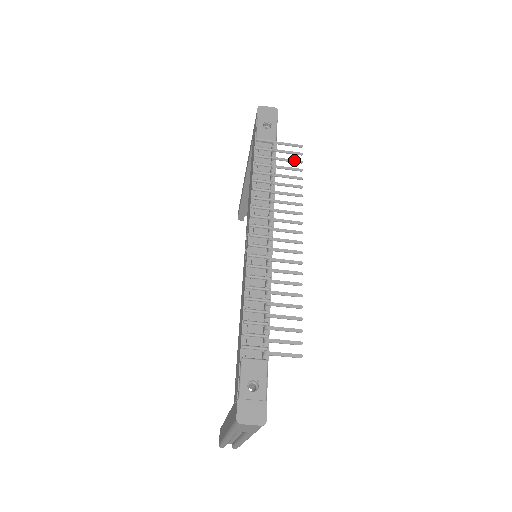
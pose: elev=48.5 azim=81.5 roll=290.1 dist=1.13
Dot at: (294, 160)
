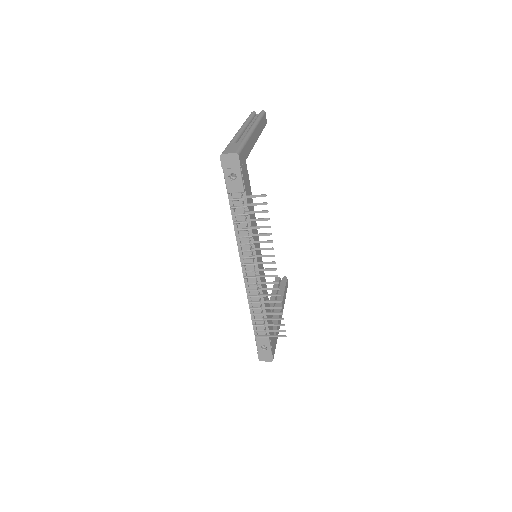
Dot at: (261, 211)
